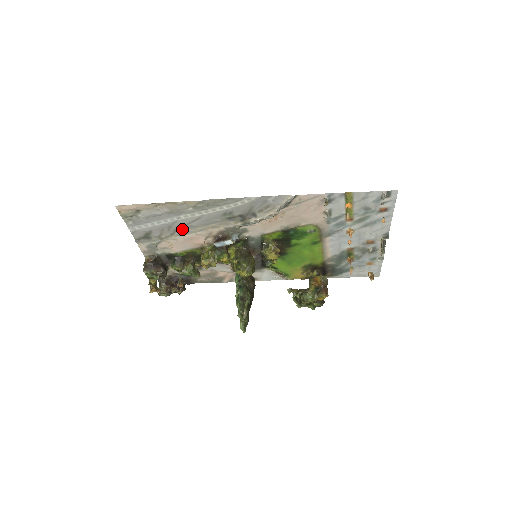
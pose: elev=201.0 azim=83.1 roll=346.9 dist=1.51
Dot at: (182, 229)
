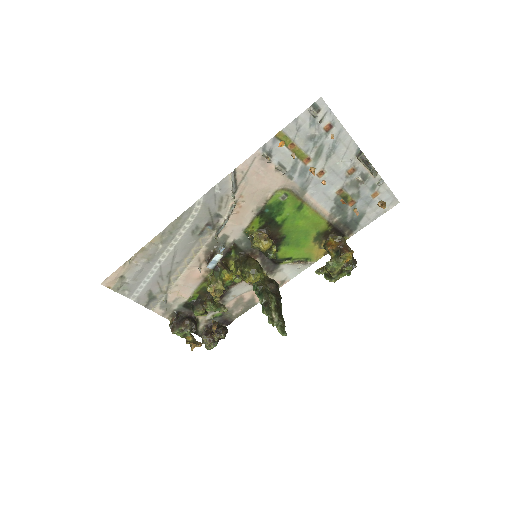
Dot at: (172, 271)
